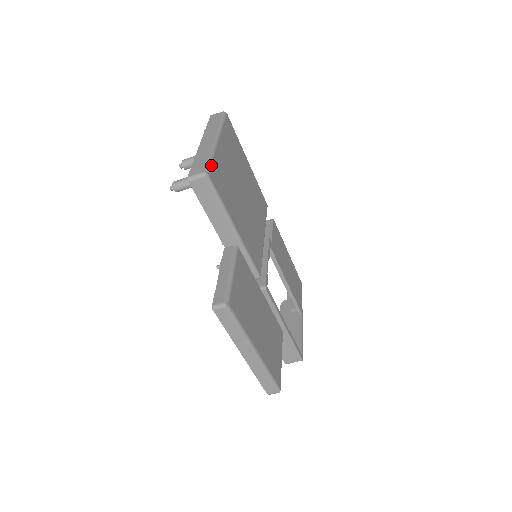
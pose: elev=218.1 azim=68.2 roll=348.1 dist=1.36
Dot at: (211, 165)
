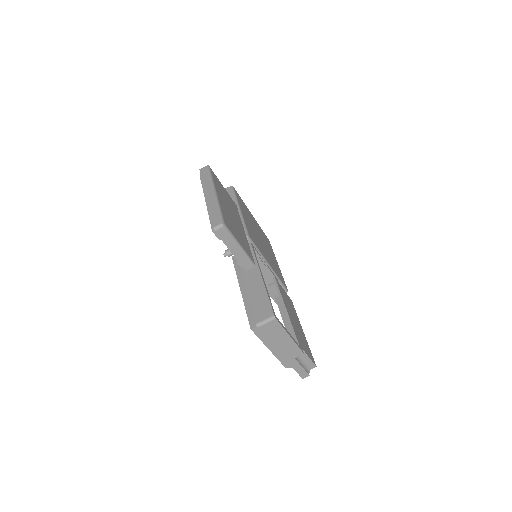
Dot at: (238, 194)
